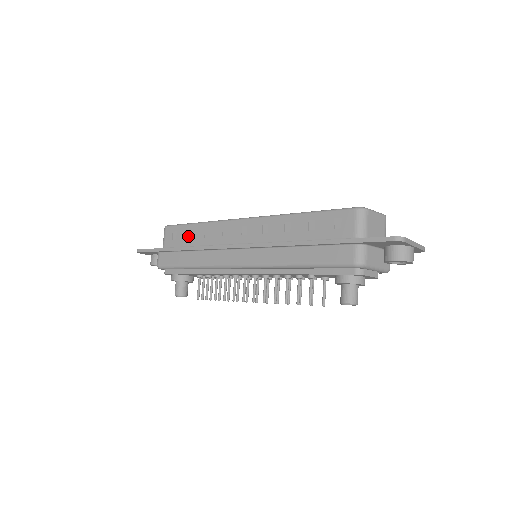
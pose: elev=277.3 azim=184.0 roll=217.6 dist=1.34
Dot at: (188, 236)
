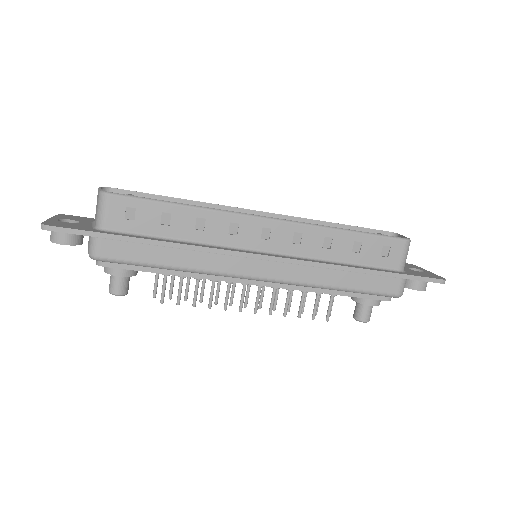
Dot at: (160, 220)
